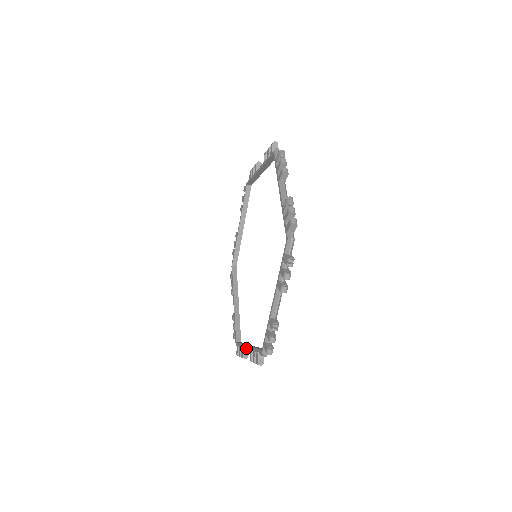
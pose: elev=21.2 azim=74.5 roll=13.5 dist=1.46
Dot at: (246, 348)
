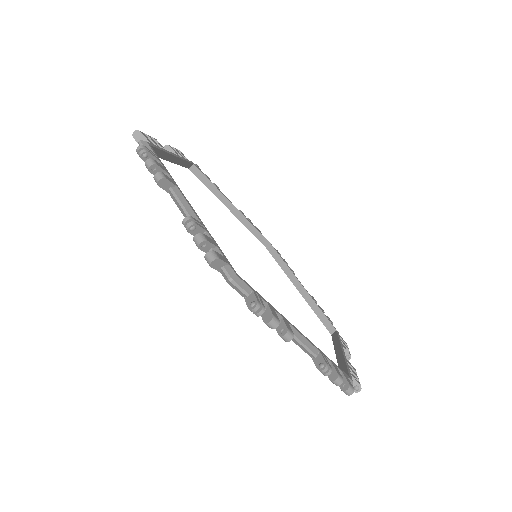
Dot at: occluded
